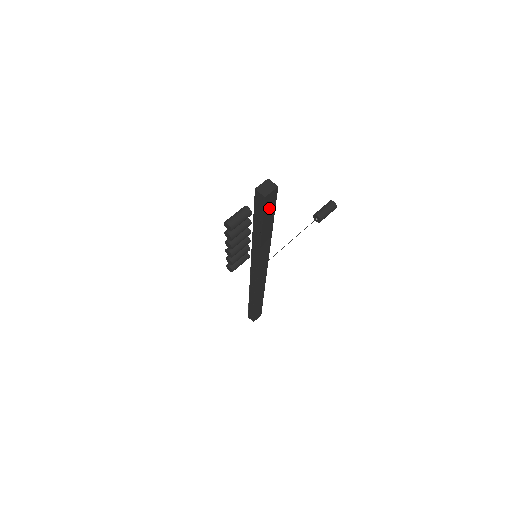
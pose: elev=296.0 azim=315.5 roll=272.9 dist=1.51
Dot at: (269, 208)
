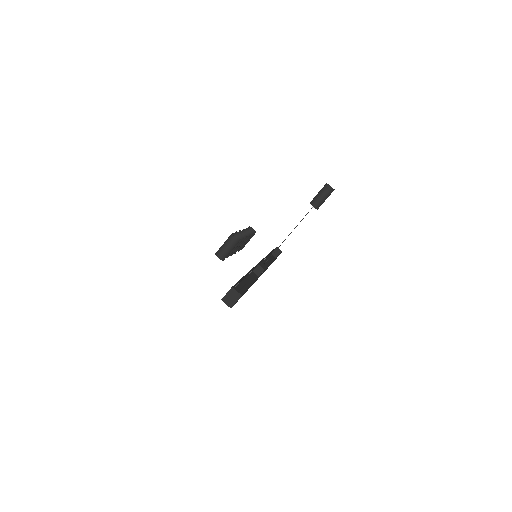
Dot at: occluded
